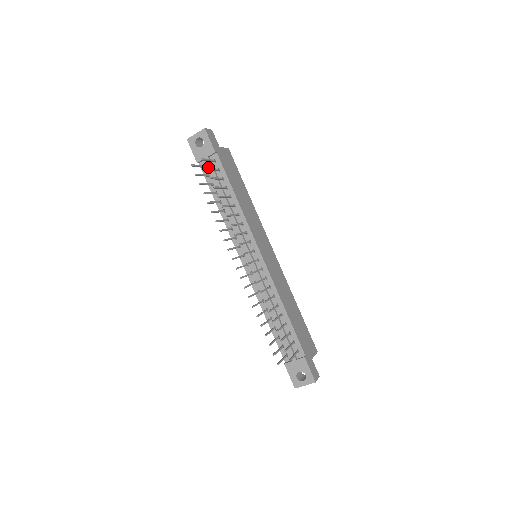
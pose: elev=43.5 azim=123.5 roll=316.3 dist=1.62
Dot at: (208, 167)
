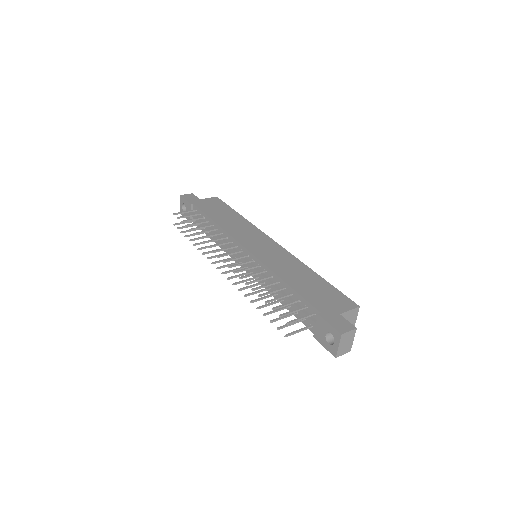
Dot at: occluded
